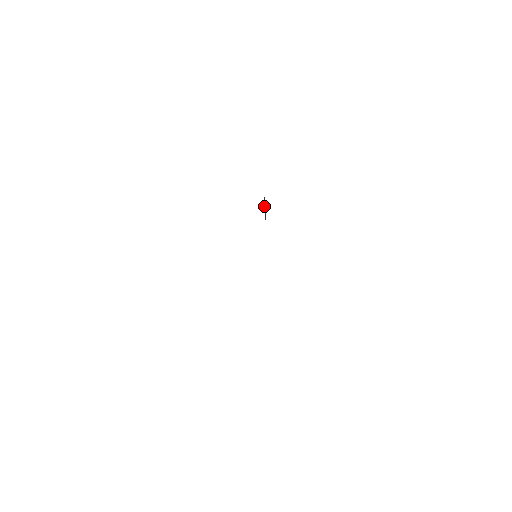
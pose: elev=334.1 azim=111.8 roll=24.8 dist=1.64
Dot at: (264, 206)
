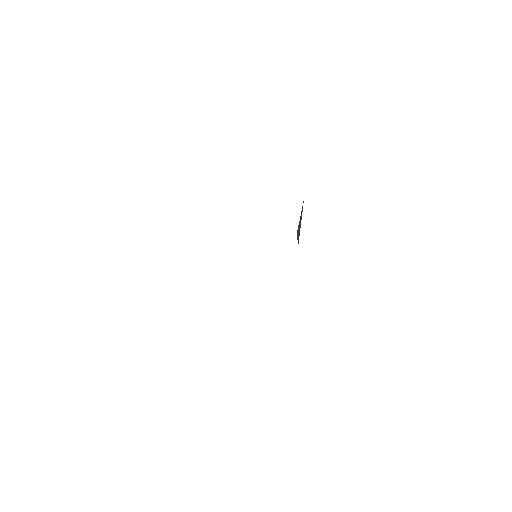
Dot at: (299, 221)
